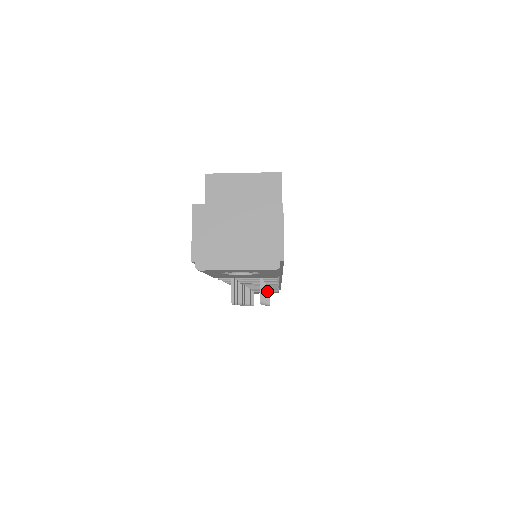
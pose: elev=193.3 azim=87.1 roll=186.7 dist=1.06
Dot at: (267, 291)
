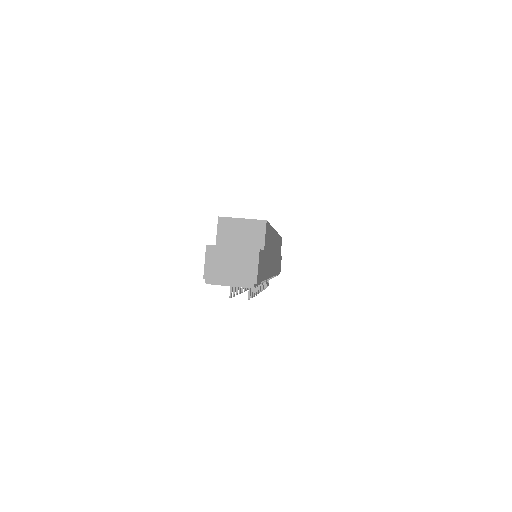
Dot at: occluded
